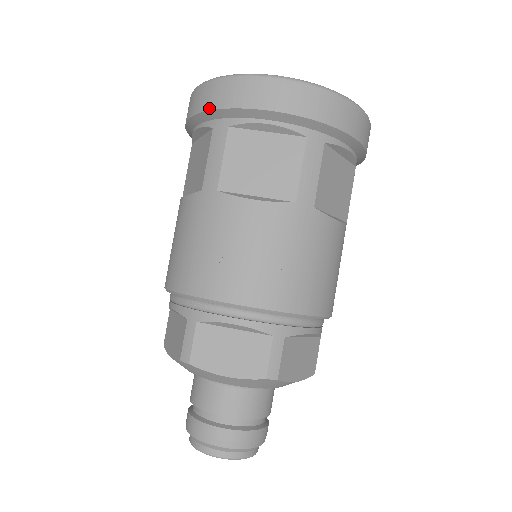
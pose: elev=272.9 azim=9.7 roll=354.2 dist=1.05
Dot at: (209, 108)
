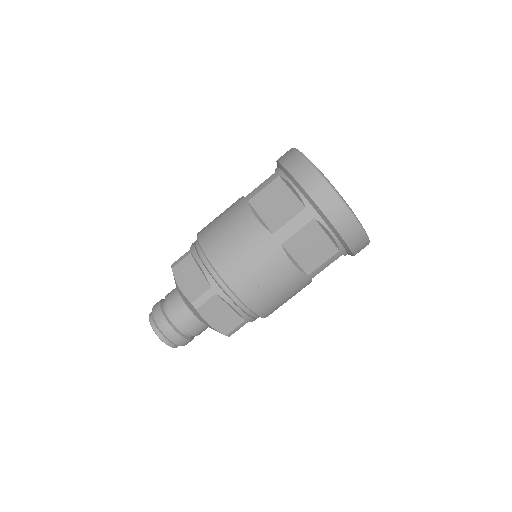
Dot at: (315, 200)
